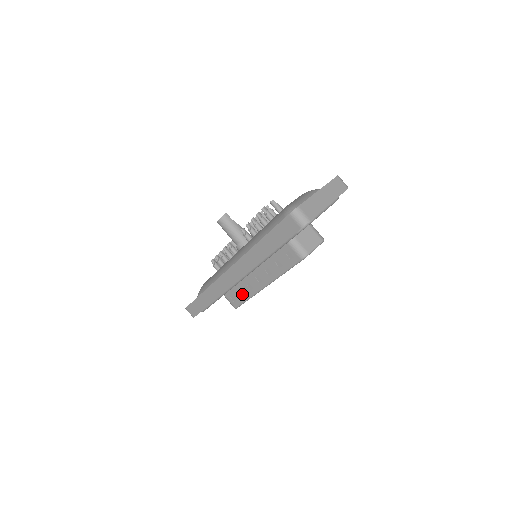
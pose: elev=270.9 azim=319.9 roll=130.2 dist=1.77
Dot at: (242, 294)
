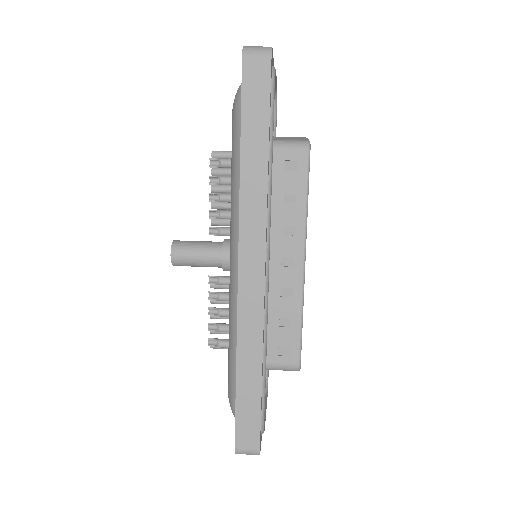
Dot at: (287, 323)
